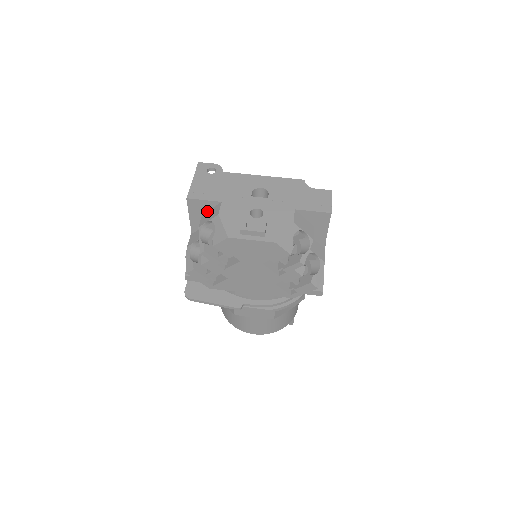
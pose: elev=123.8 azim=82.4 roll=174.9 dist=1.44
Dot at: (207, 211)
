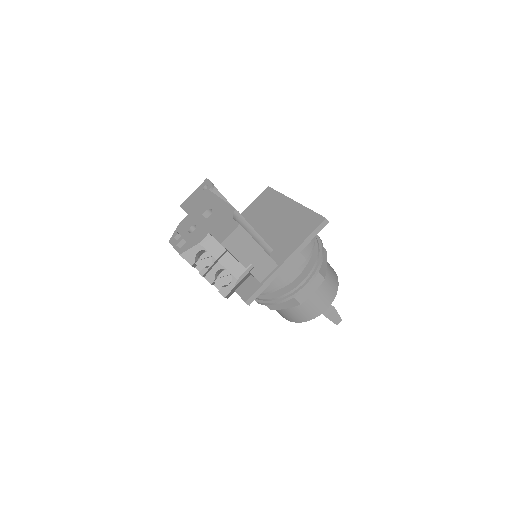
Dot at: occluded
